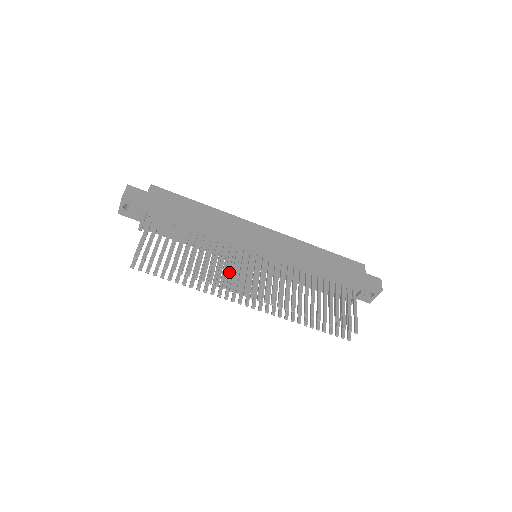
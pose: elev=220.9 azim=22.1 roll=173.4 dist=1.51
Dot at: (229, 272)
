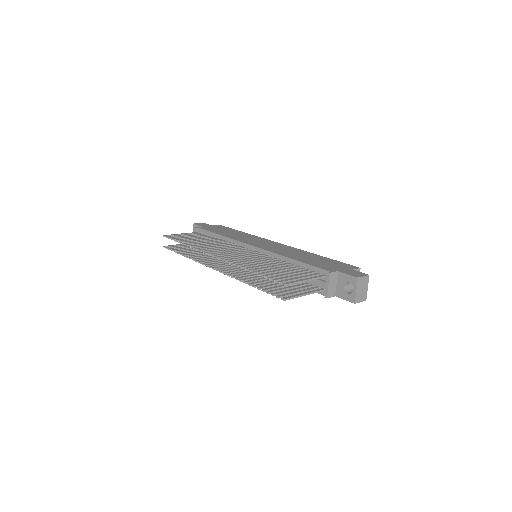
Dot at: occluded
